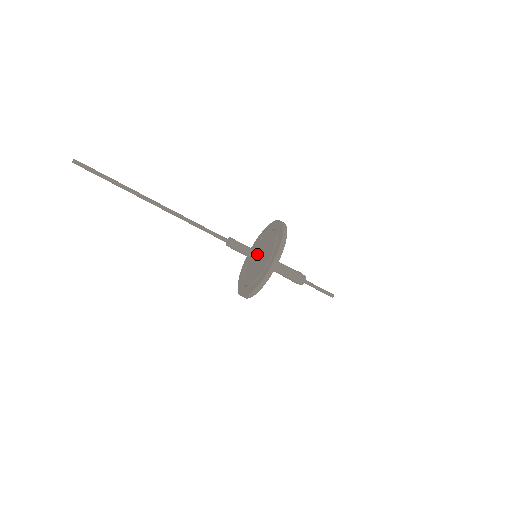
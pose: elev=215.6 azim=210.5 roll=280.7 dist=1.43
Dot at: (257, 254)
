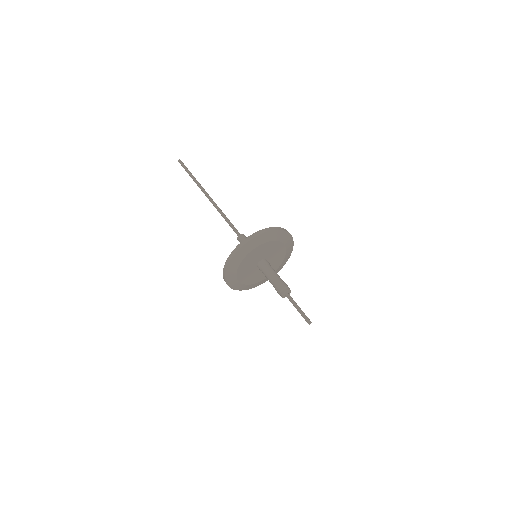
Dot at: occluded
